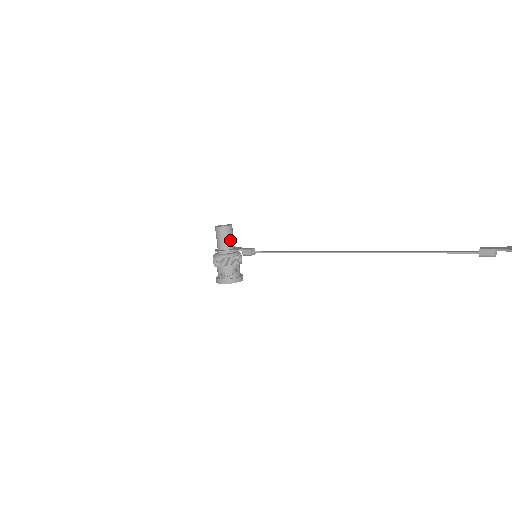
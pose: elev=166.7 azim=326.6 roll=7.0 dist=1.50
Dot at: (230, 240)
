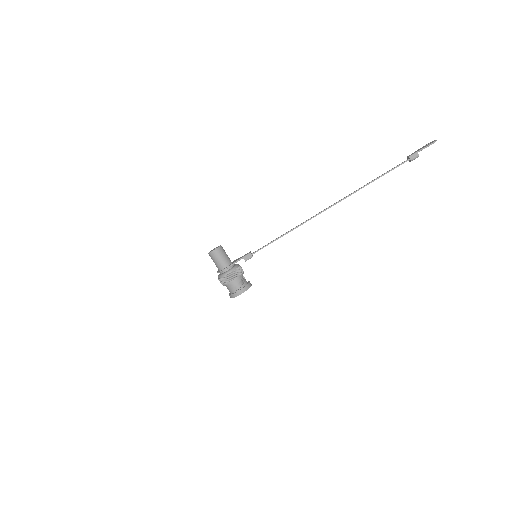
Dot at: (227, 257)
